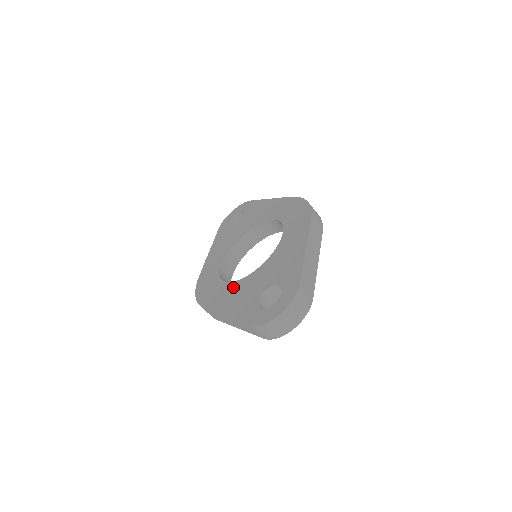
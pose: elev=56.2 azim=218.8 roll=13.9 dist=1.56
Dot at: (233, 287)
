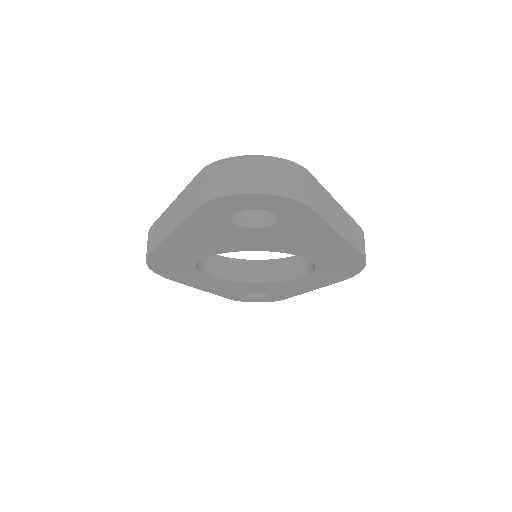
Dot at: occluded
